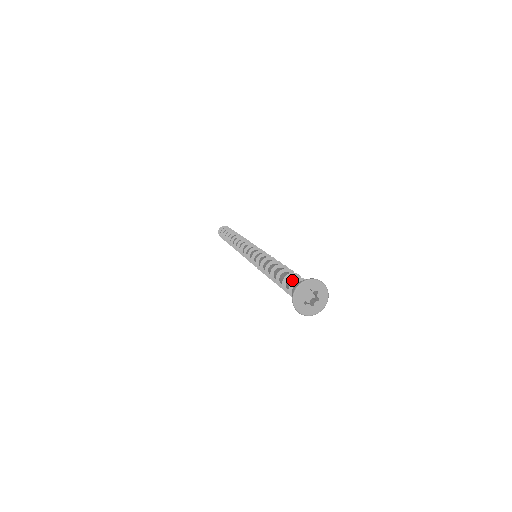
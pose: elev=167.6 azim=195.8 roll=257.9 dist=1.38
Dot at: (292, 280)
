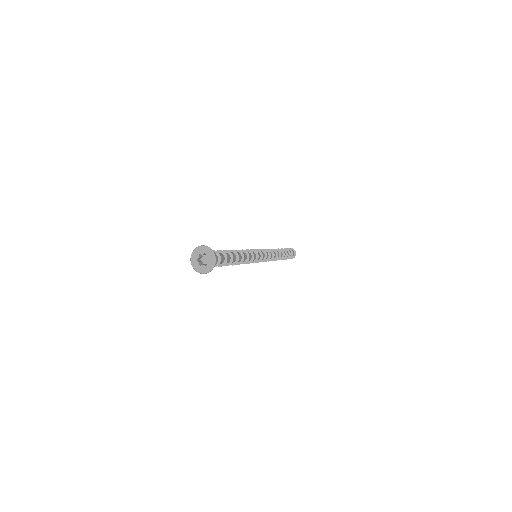
Dot at: occluded
